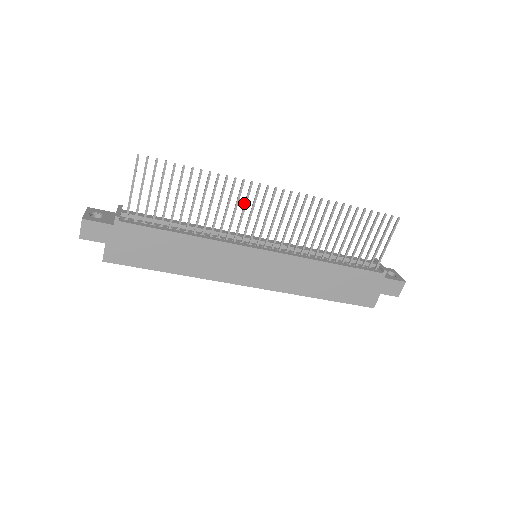
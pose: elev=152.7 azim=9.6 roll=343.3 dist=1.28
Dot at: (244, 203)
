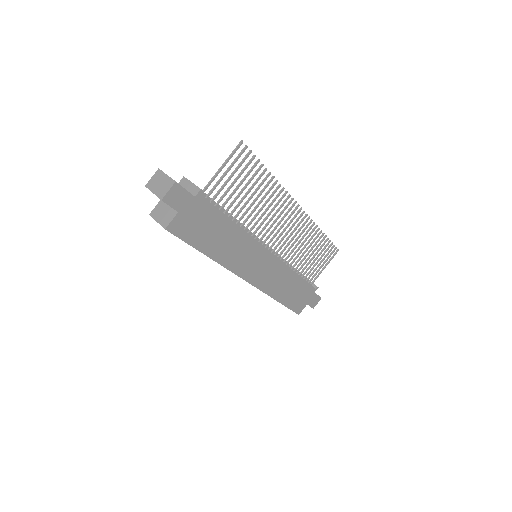
Dot at: (277, 210)
